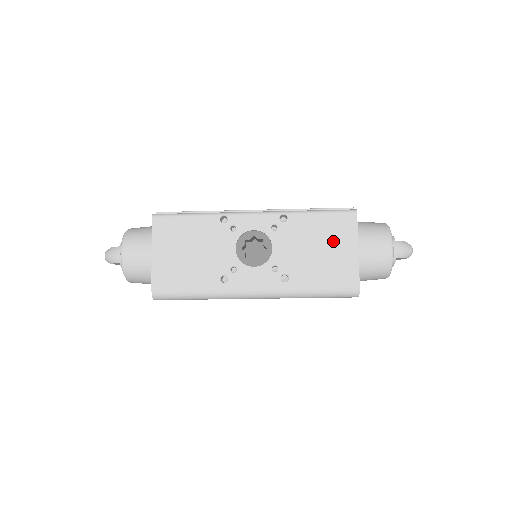
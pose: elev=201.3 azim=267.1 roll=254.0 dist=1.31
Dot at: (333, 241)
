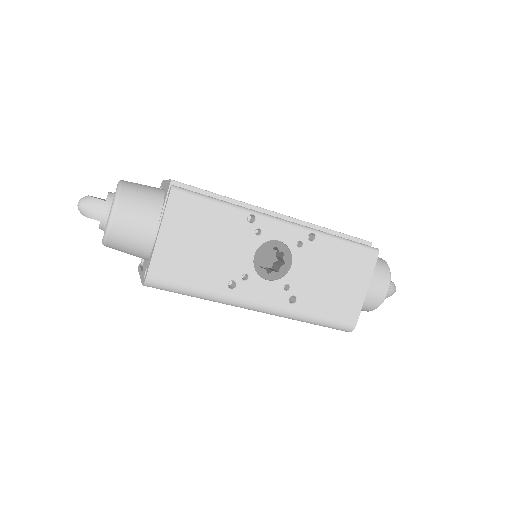
Dot at: (349, 275)
